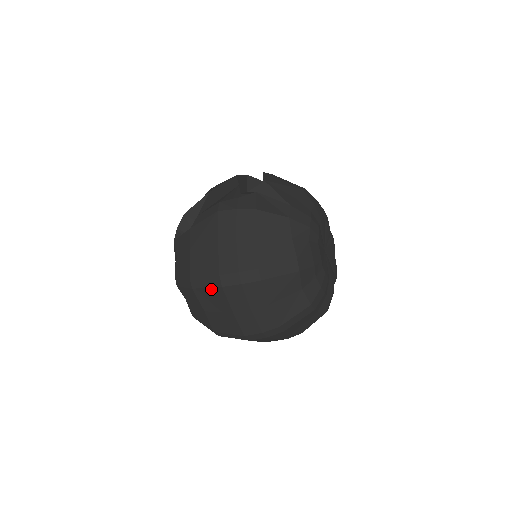
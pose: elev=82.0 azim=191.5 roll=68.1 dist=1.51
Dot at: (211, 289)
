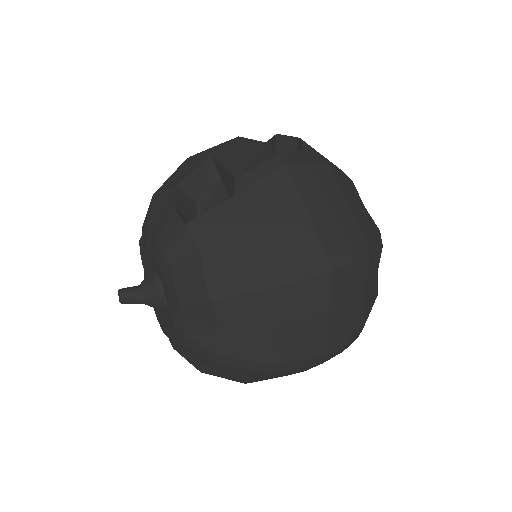
Dot at: (308, 281)
